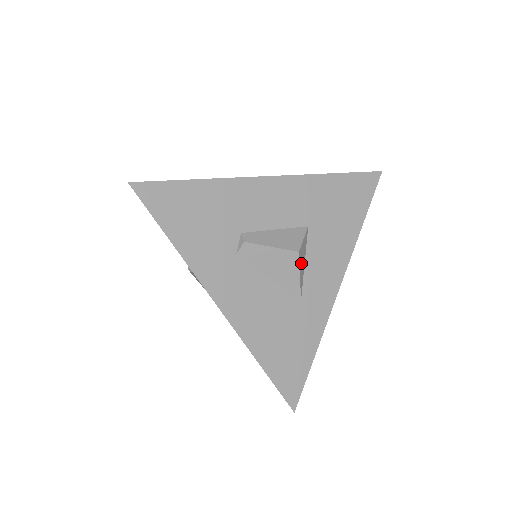
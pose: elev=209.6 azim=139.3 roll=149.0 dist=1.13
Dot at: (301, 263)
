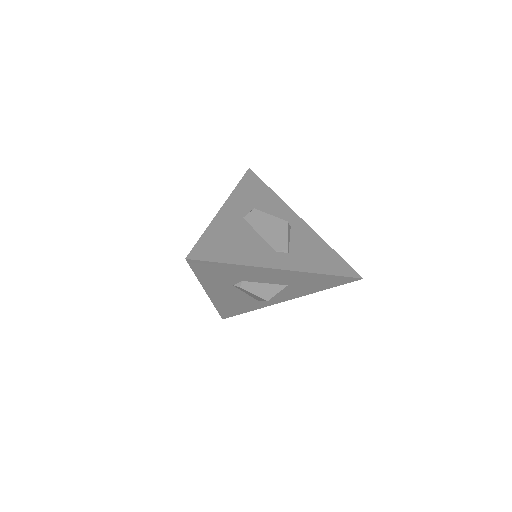
Dot at: occluded
